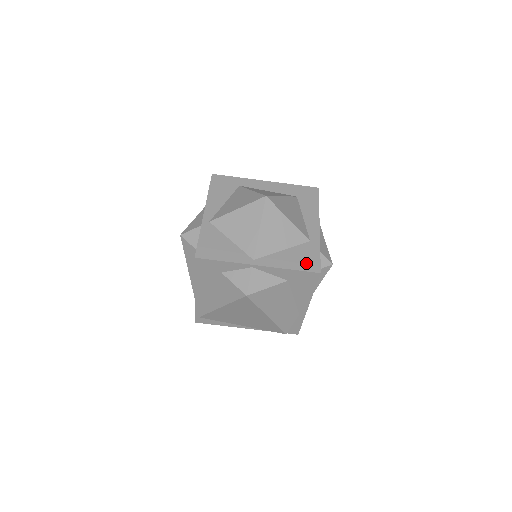
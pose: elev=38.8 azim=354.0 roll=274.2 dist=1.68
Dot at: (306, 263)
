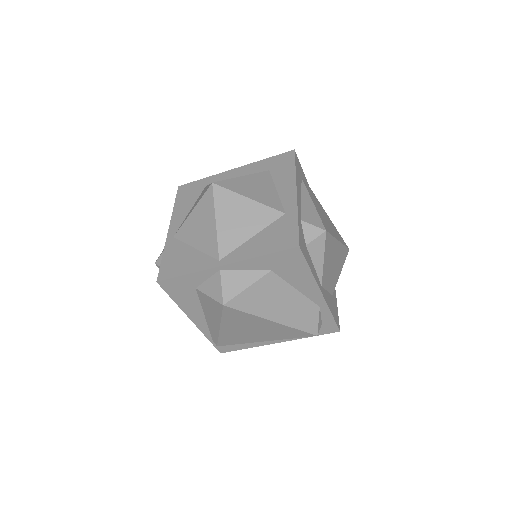
Dot at: (281, 241)
